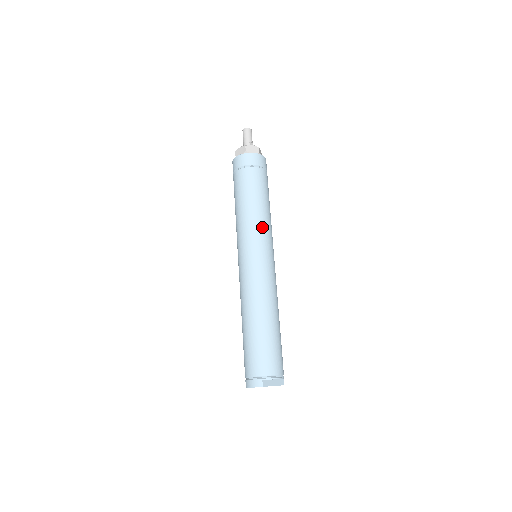
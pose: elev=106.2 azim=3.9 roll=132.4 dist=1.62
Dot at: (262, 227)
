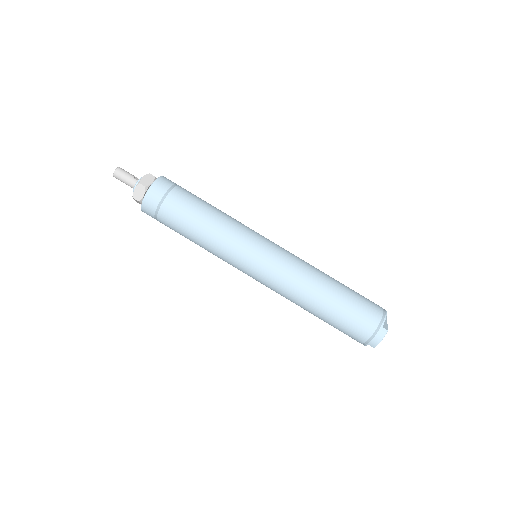
Dot at: (239, 228)
